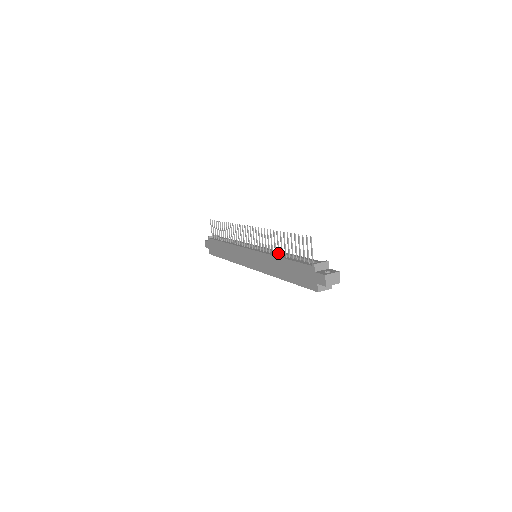
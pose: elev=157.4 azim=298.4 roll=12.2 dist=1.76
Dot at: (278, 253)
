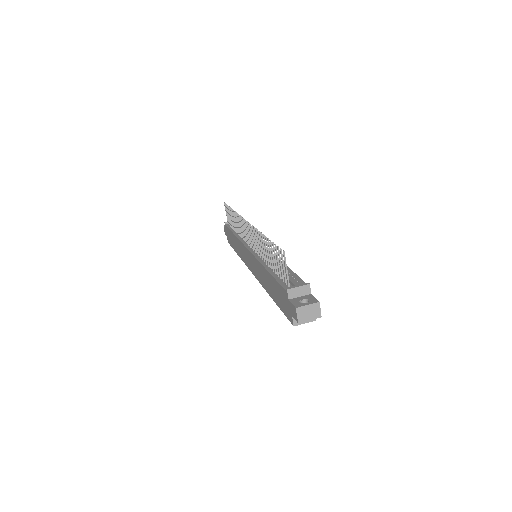
Dot at: occluded
